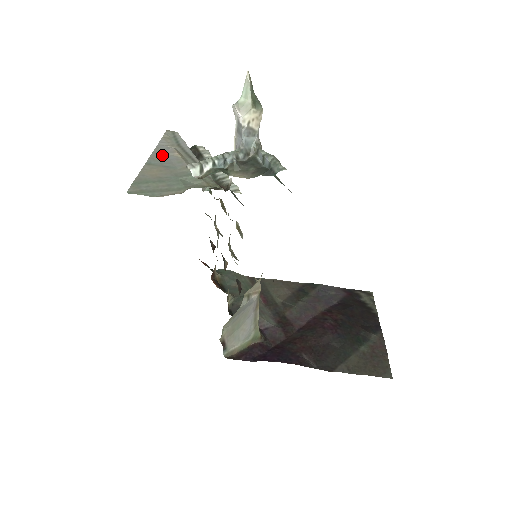
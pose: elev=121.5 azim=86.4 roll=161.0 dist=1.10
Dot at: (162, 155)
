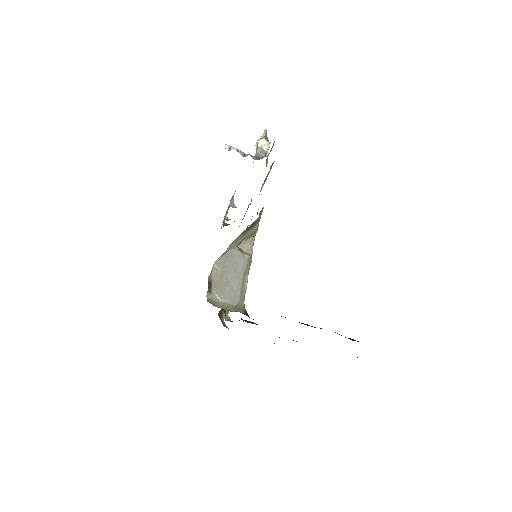
Dot at: occluded
